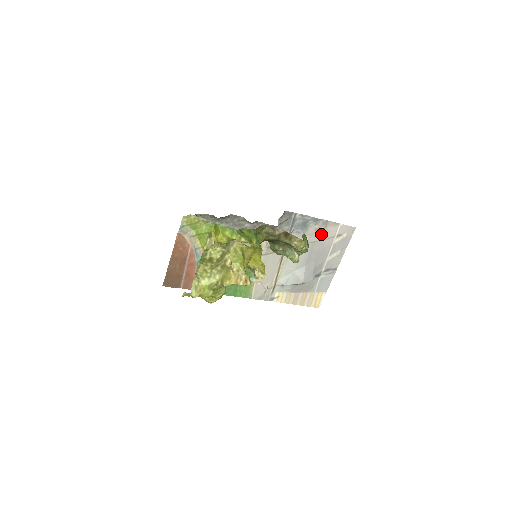
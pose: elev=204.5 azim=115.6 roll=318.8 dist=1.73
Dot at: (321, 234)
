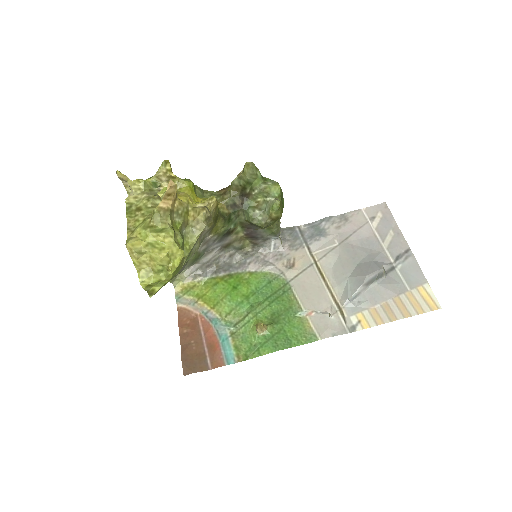
Dot at: (348, 228)
